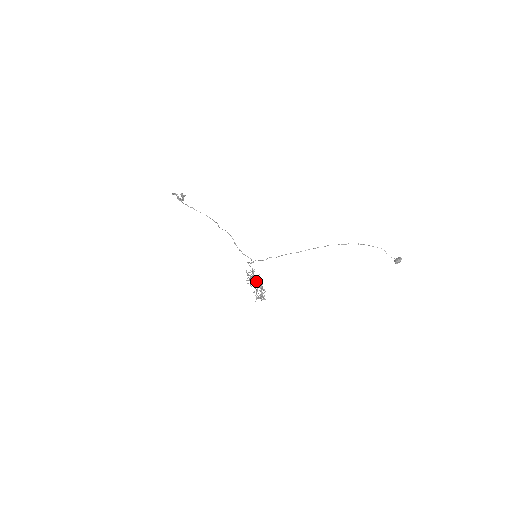
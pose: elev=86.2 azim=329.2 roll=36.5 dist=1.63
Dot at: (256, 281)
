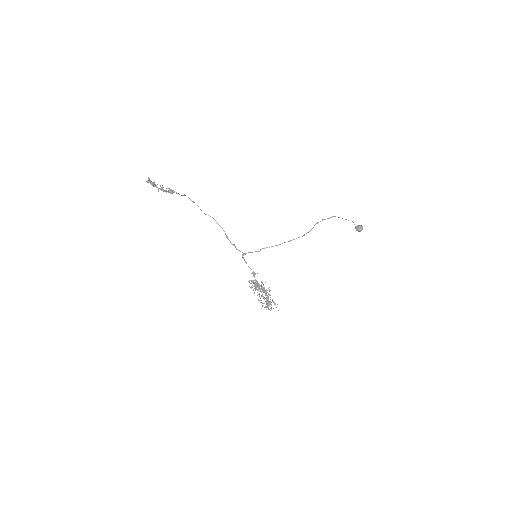
Dot at: (263, 290)
